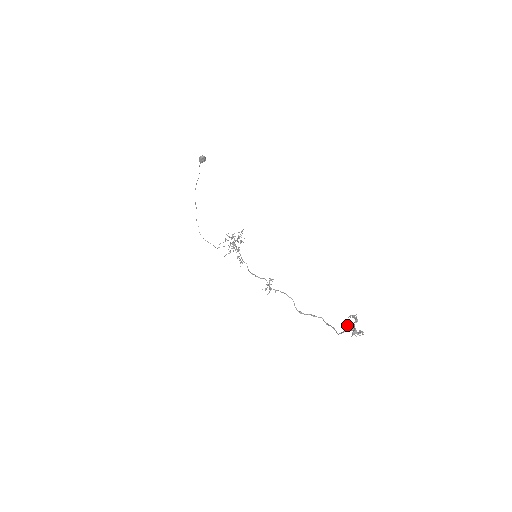
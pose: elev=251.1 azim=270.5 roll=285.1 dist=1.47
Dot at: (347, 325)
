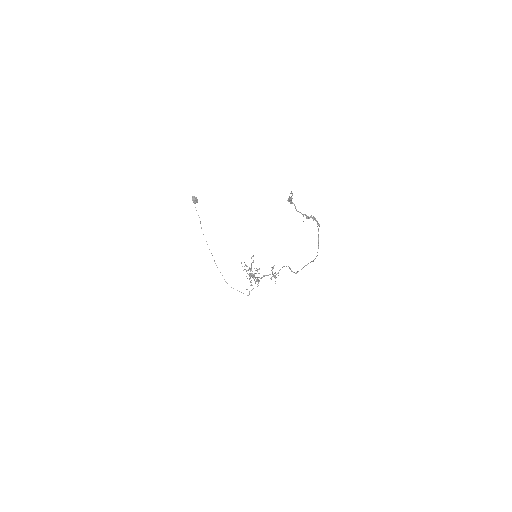
Dot at: (318, 237)
